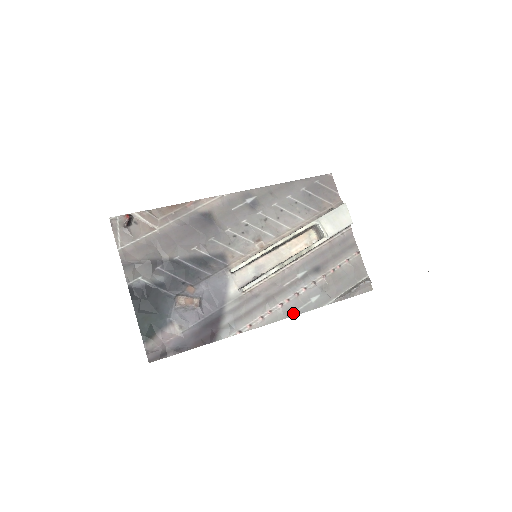
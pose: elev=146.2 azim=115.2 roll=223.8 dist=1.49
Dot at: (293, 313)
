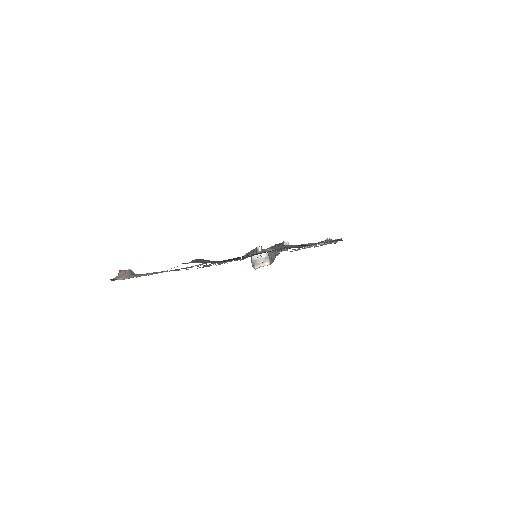
Dot at: occluded
